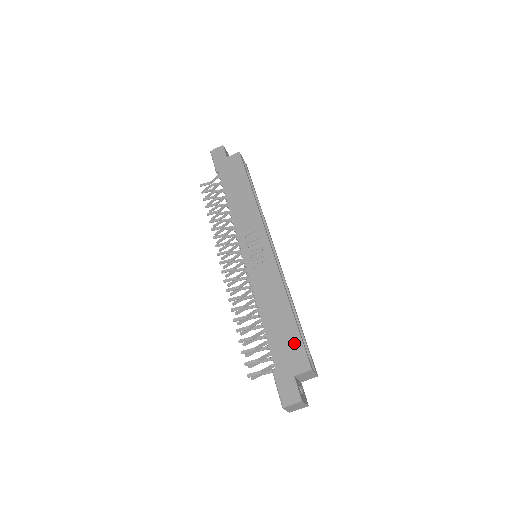
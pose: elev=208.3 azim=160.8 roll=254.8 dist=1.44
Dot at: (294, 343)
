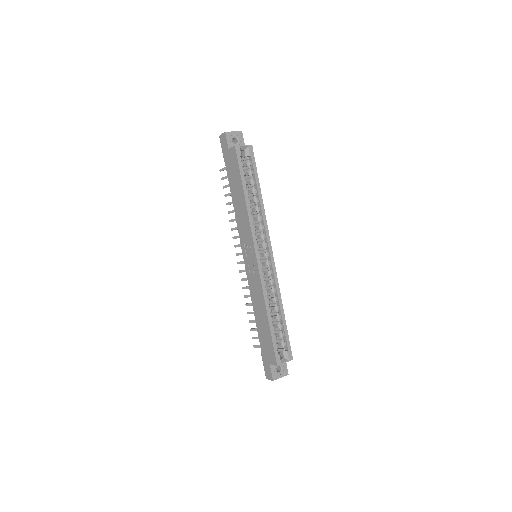
Dot at: (269, 343)
